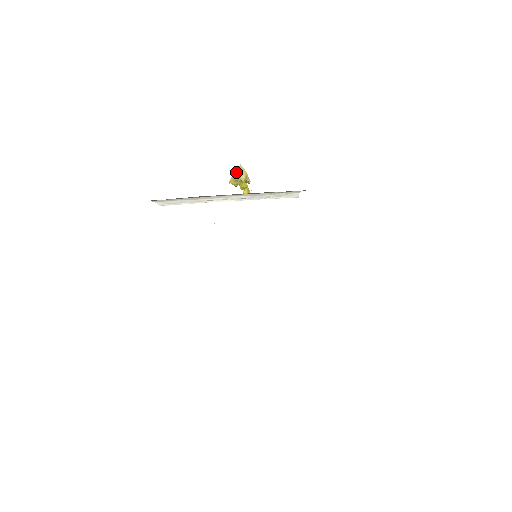
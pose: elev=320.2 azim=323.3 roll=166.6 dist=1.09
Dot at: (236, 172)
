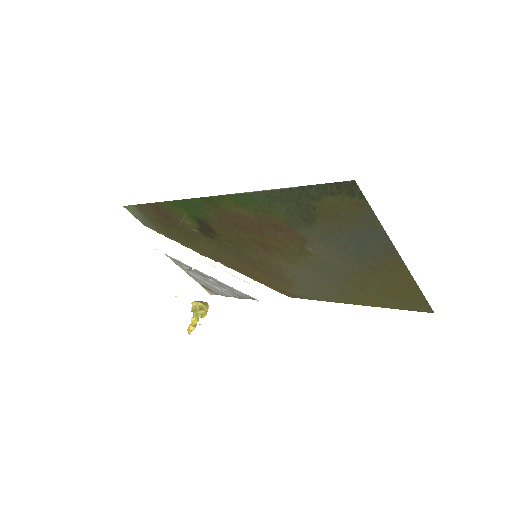
Dot at: (201, 301)
